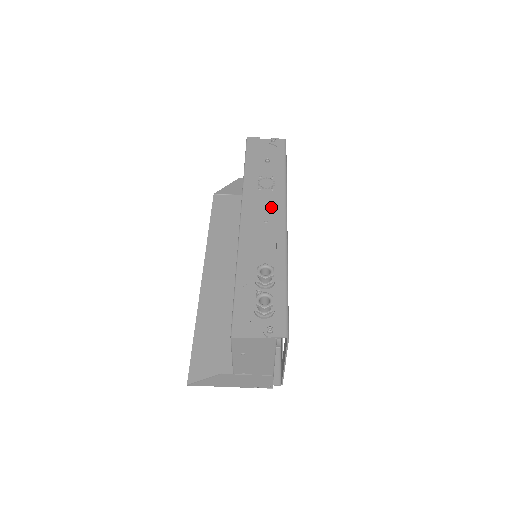
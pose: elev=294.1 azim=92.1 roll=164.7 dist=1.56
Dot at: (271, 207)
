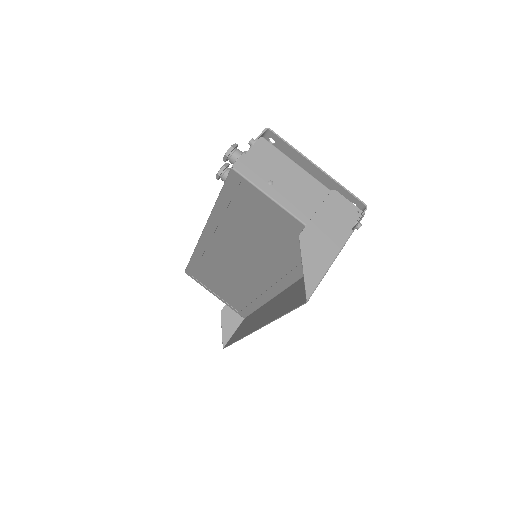
Dot at: occluded
